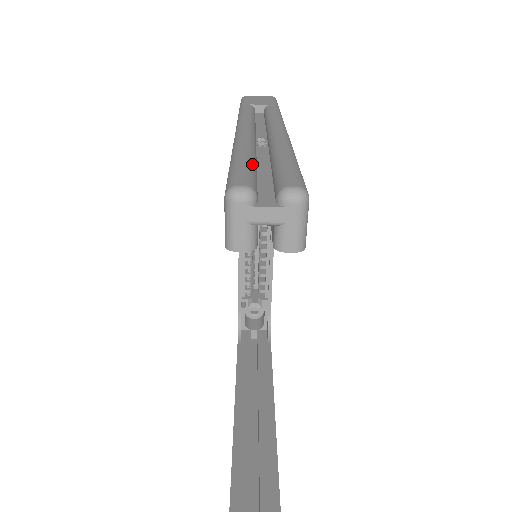
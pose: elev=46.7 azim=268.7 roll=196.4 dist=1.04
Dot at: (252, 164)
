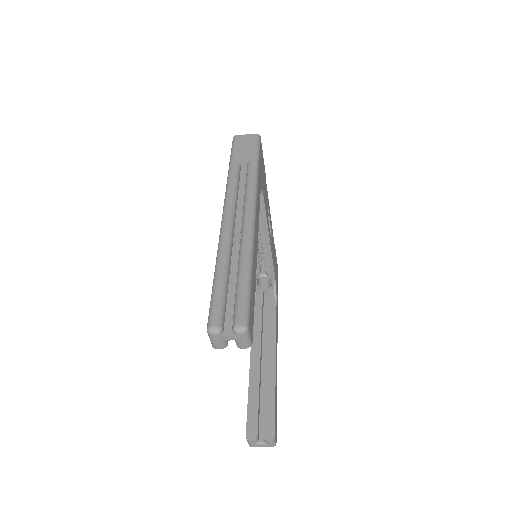
Dot at: (223, 291)
